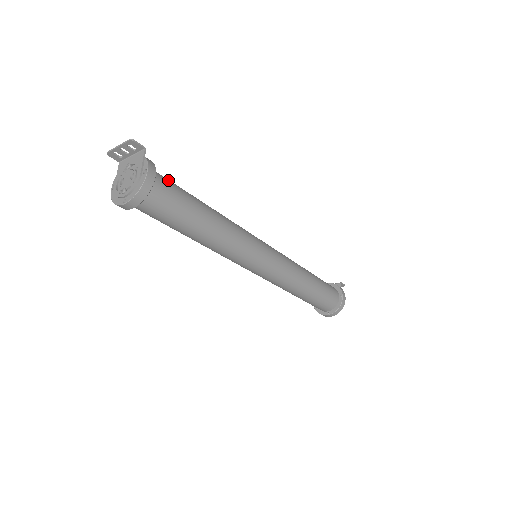
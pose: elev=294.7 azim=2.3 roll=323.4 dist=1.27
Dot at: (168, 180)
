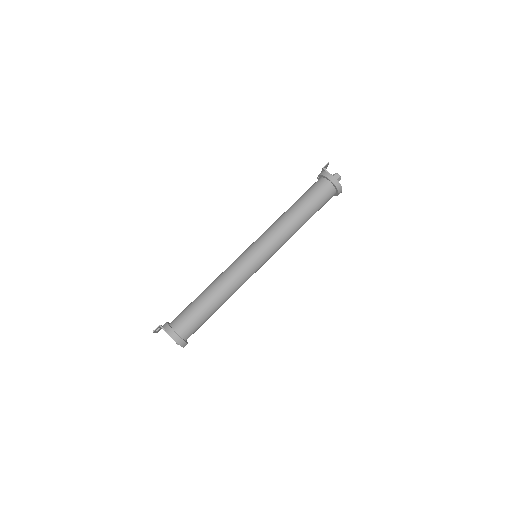
Dot at: (181, 317)
